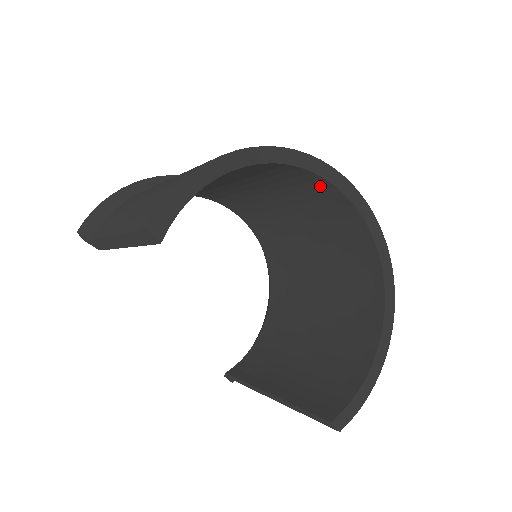
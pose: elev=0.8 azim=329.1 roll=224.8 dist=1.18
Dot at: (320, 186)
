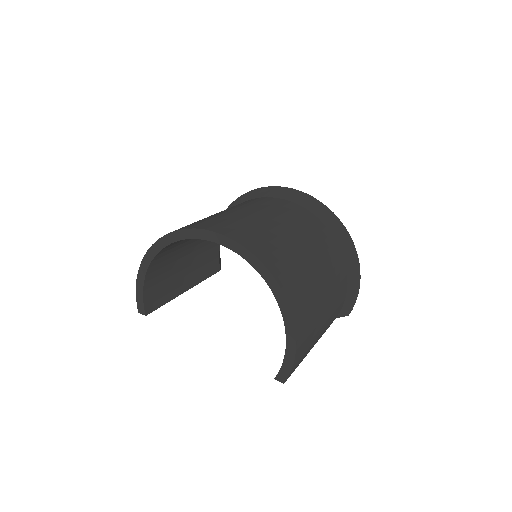
Dot at: occluded
